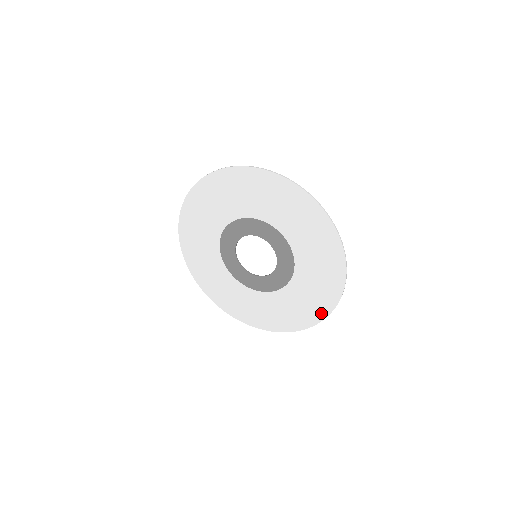
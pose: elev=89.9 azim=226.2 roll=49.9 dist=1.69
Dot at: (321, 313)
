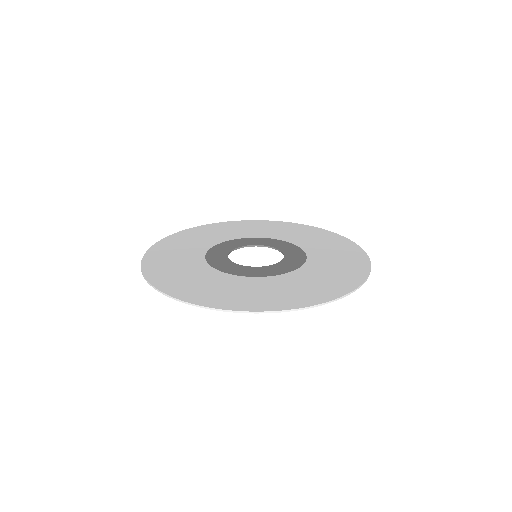
Dot at: (361, 260)
